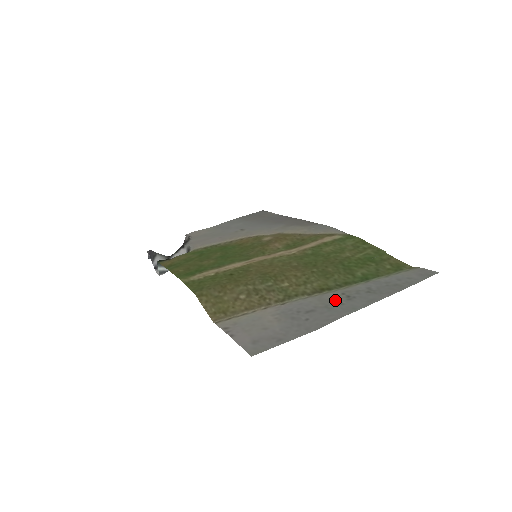
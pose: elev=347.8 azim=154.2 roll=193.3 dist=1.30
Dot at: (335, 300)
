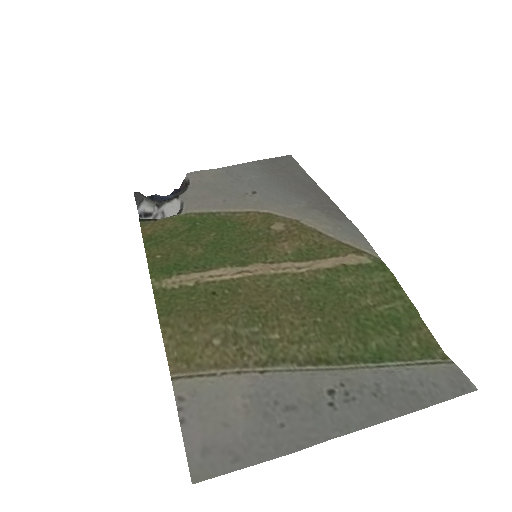
Dot at: (328, 395)
